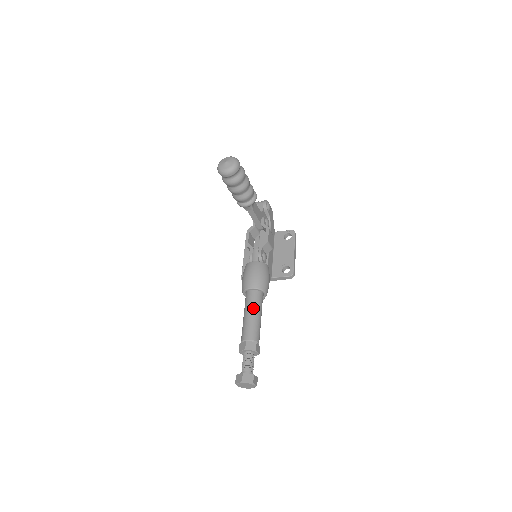
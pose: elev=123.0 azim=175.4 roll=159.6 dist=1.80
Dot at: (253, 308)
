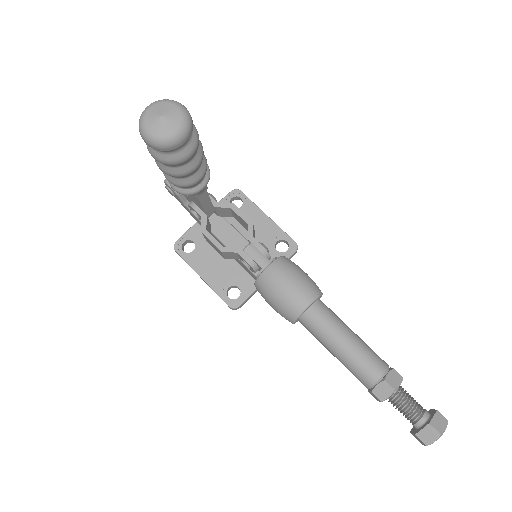
Dot at: (339, 328)
